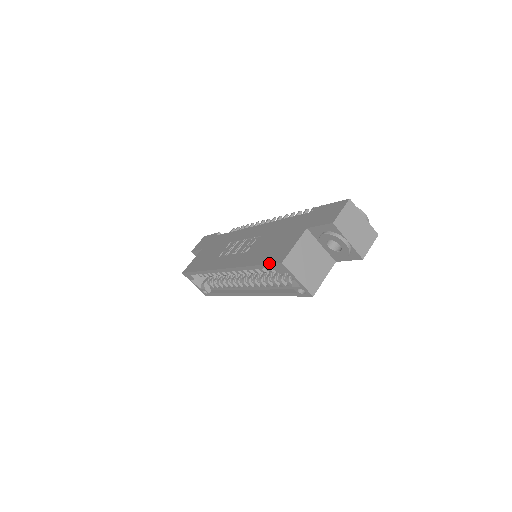
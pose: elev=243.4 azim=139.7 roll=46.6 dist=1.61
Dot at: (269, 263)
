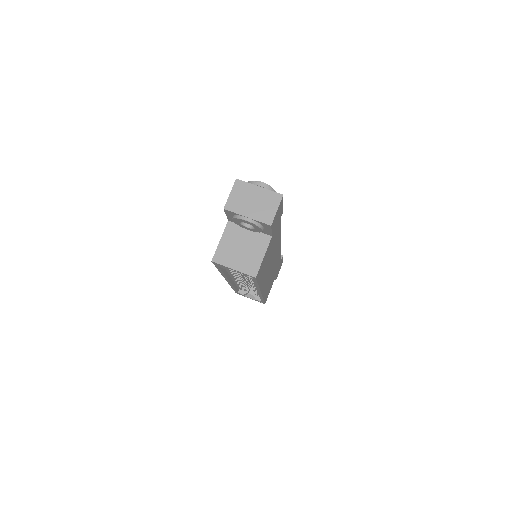
Dot at: occluded
